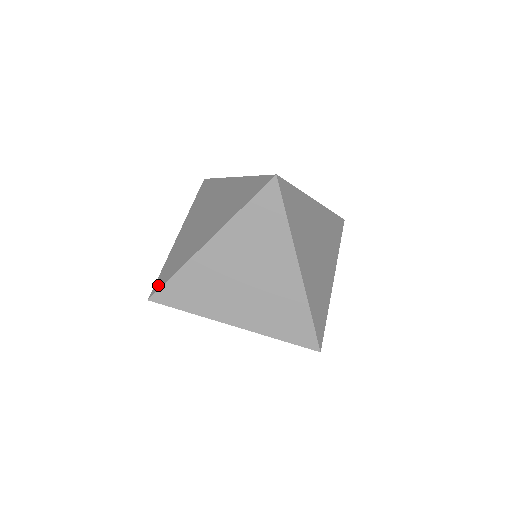
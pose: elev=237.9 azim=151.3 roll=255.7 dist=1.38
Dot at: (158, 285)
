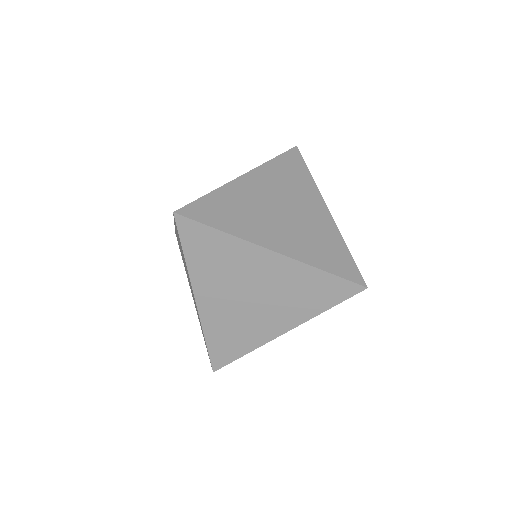
Dot at: occluded
